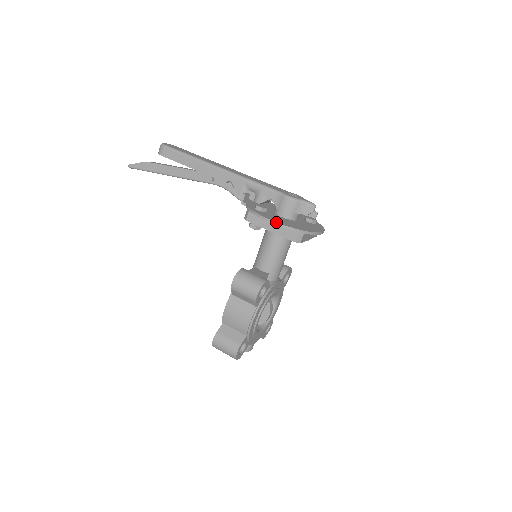
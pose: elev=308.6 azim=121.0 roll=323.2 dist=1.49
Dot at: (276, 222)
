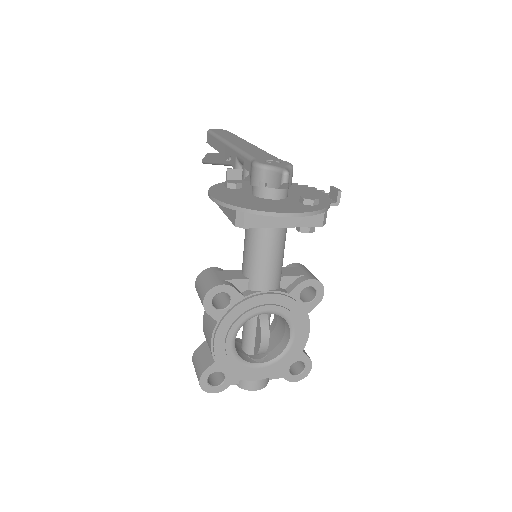
Dot at: (213, 197)
